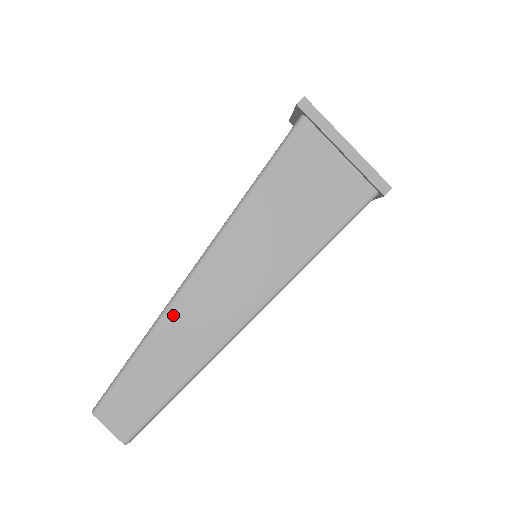
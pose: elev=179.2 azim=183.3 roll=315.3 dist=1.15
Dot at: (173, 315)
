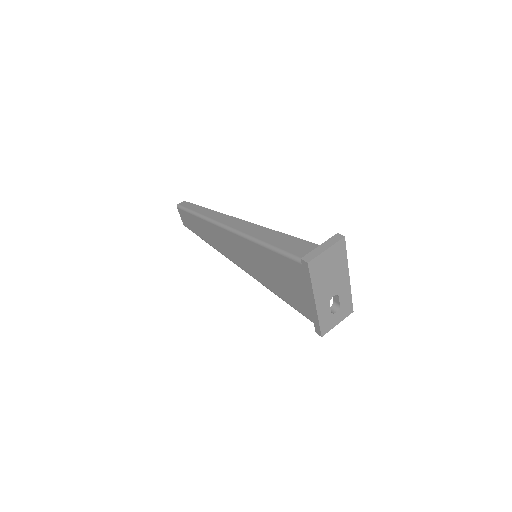
Dot at: (210, 226)
